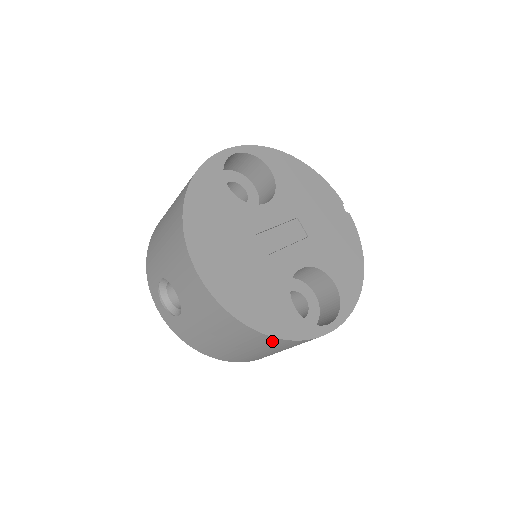
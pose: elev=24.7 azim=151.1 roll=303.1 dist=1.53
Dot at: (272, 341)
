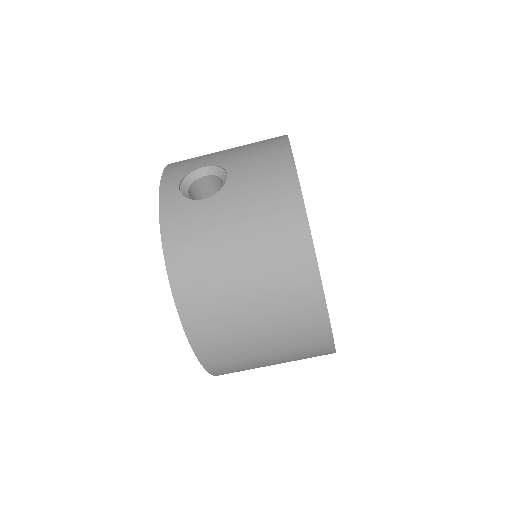
Dot at: (304, 275)
